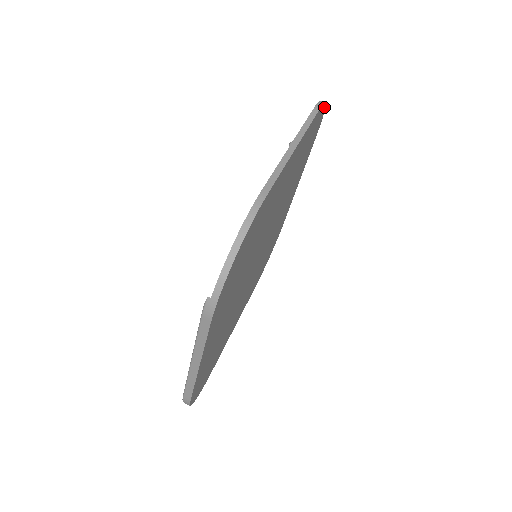
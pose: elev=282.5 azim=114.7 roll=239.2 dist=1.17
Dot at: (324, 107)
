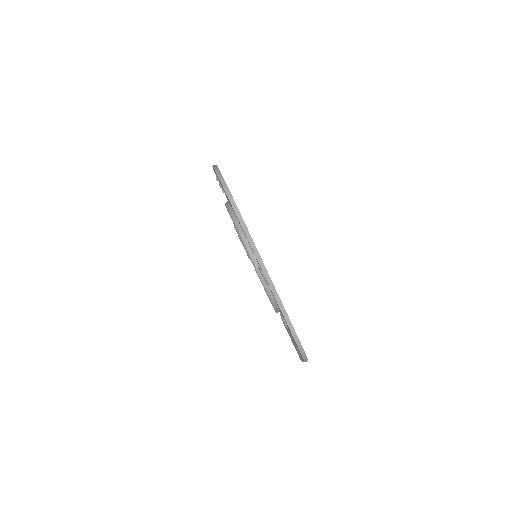
Dot at: (229, 190)
